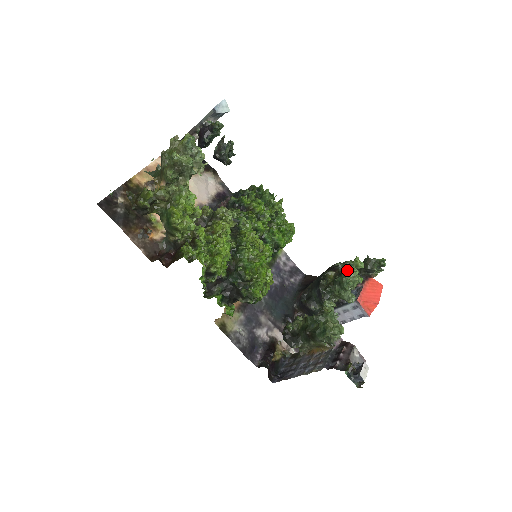
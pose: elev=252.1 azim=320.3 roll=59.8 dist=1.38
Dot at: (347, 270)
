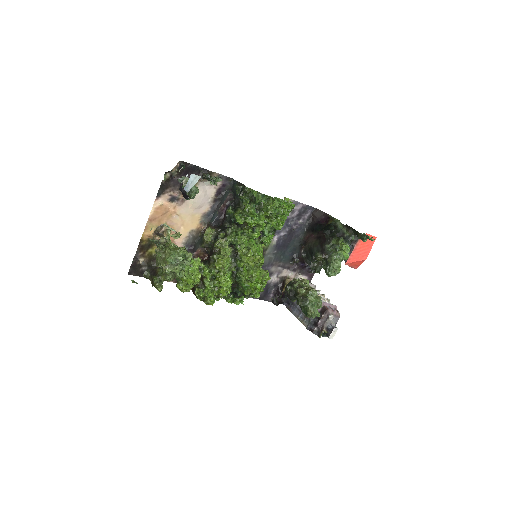
Dot at: (330, 265)
